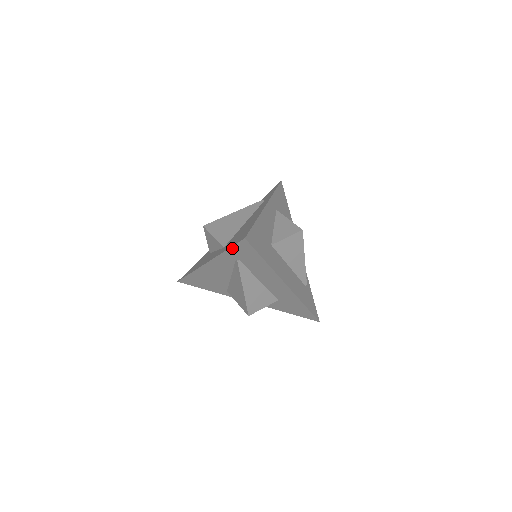
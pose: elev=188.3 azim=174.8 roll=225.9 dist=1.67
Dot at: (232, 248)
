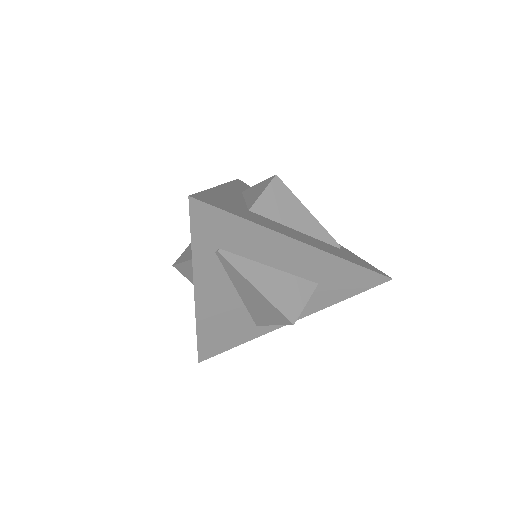
Dot at: (193, 233)
